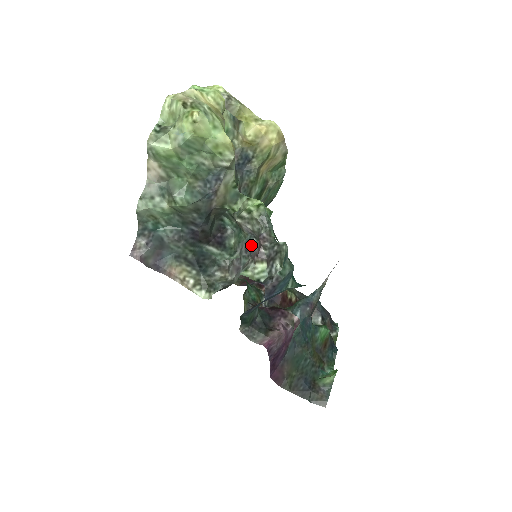
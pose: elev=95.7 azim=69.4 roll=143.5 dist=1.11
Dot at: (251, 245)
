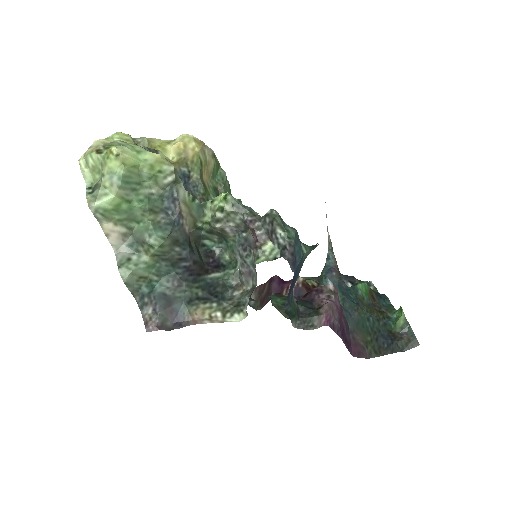
Dot at: (245, 241)
